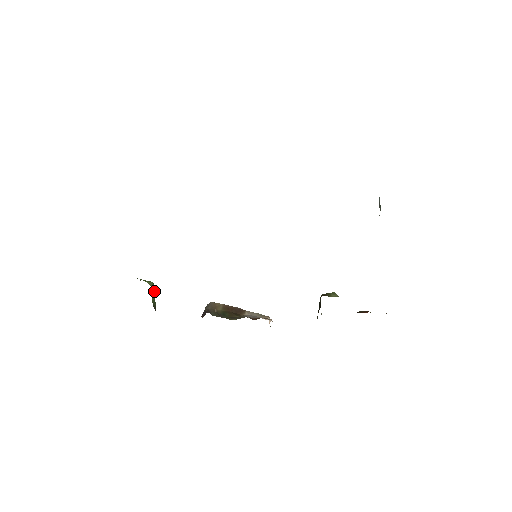
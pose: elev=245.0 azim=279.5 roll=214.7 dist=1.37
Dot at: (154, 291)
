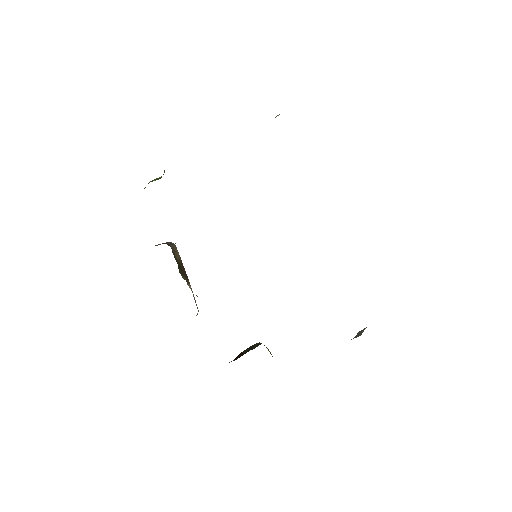
Dot at: (159, 178)
